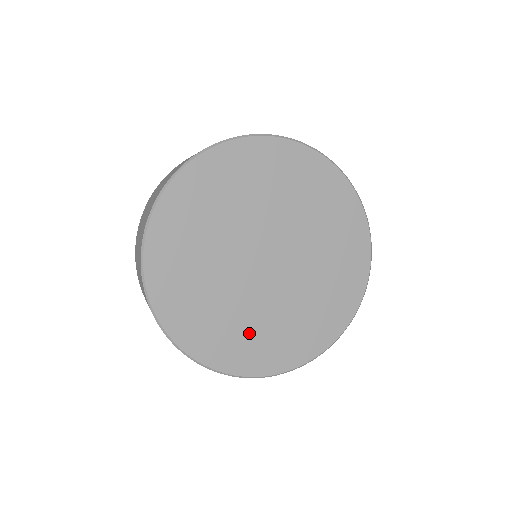
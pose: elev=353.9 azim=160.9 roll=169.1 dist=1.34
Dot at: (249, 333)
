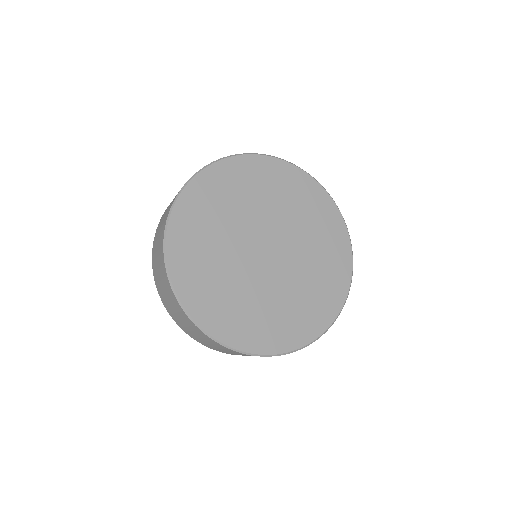
Dot at: (306, 300)
